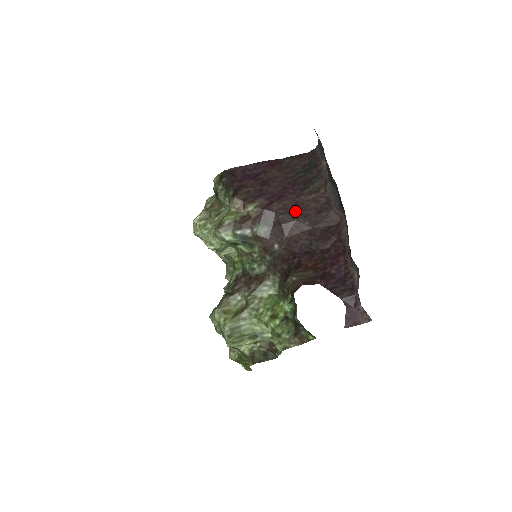
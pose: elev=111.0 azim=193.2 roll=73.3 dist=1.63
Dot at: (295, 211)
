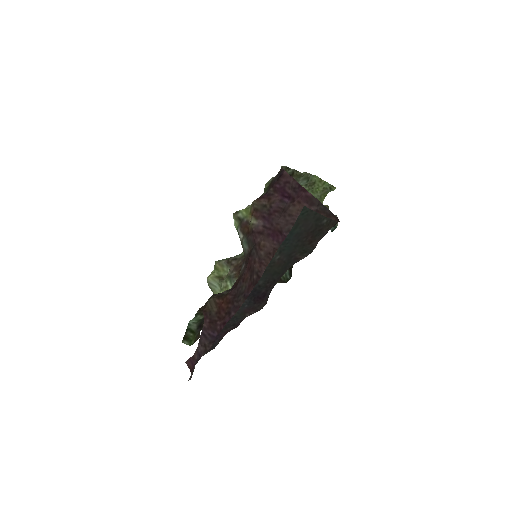
Dot at: (262, 258)
